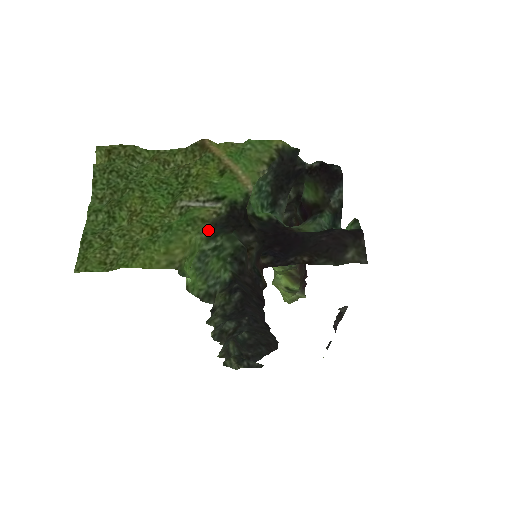
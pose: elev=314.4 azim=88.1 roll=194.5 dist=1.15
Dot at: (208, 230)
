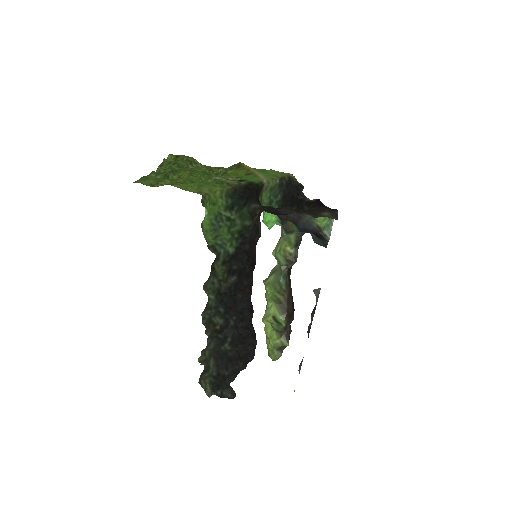
Dot at: (229, 197)
